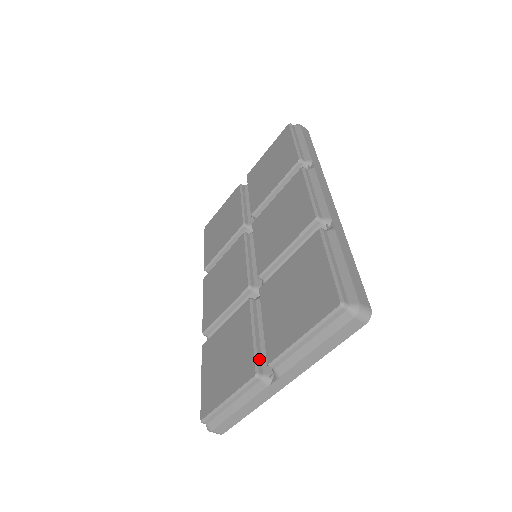
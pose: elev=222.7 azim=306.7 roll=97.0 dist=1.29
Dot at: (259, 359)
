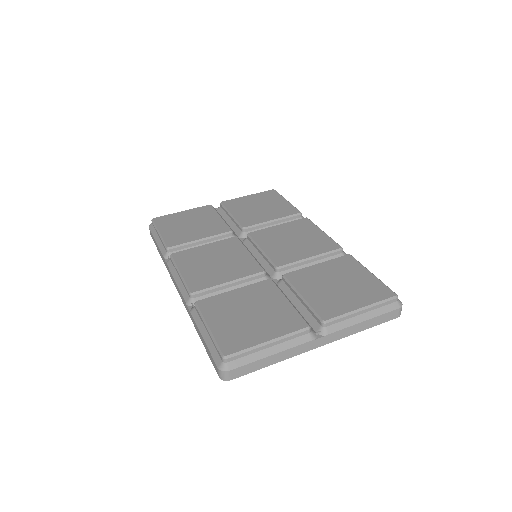
Dot at: (303, 318)
